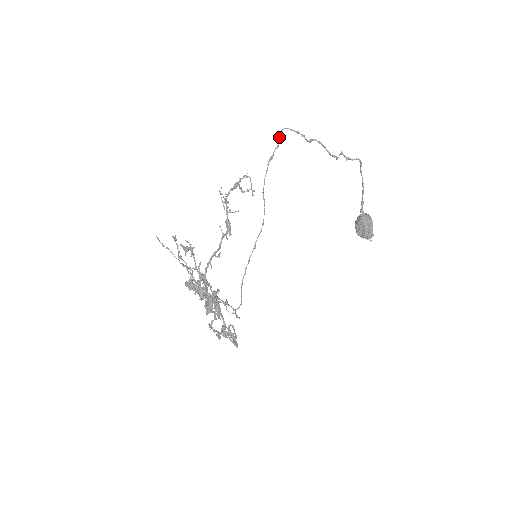
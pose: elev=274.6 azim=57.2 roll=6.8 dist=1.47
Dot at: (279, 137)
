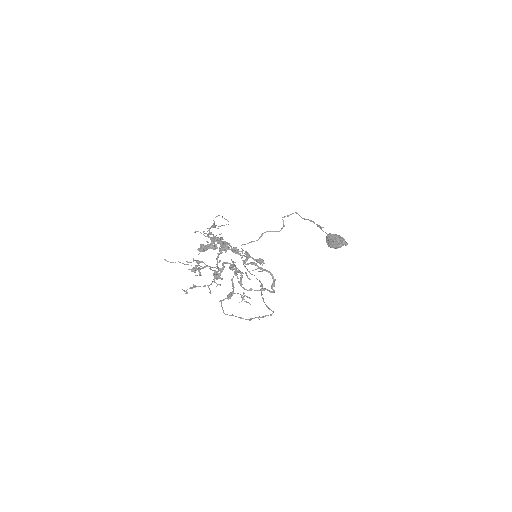
Dot at: (241, 248)
